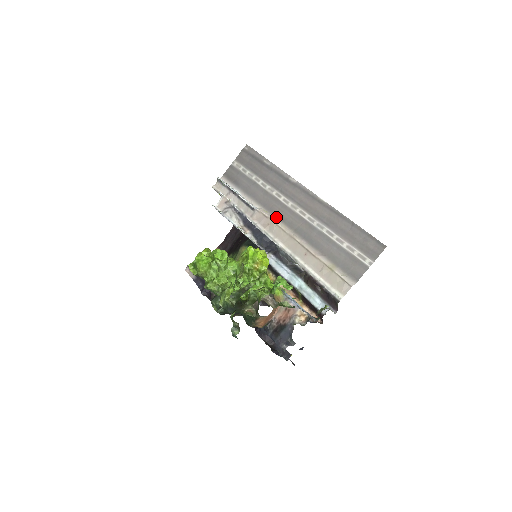
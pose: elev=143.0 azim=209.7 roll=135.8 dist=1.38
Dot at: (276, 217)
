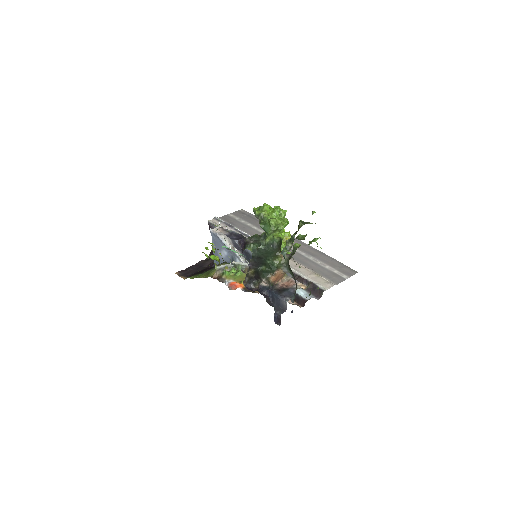
Dot at: occluded
